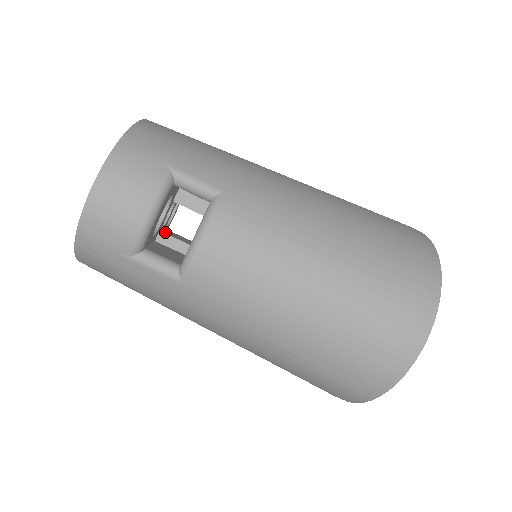
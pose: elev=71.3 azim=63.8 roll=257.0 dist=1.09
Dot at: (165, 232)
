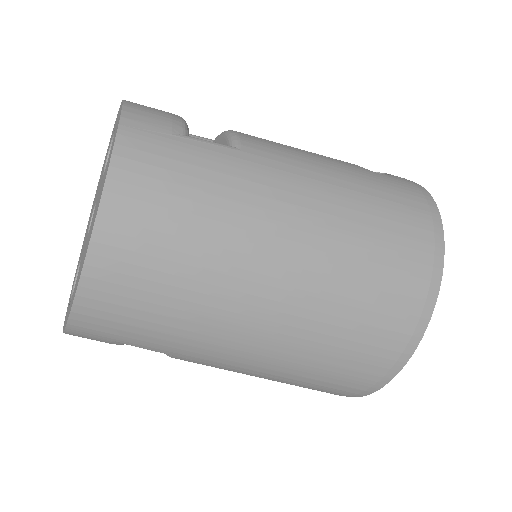
Dot at: occluded
